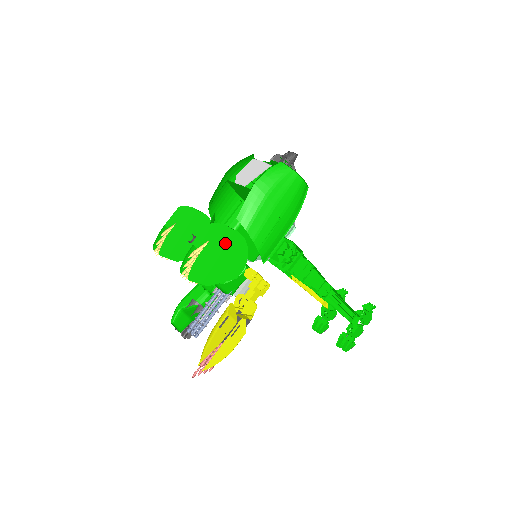
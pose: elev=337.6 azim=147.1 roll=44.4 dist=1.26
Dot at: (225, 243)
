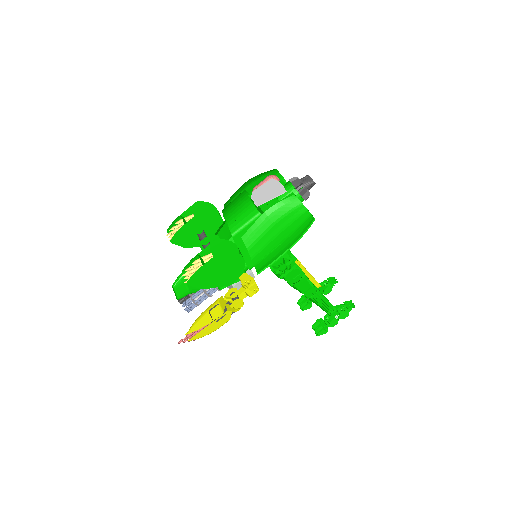
Dot at: (225, 260)
